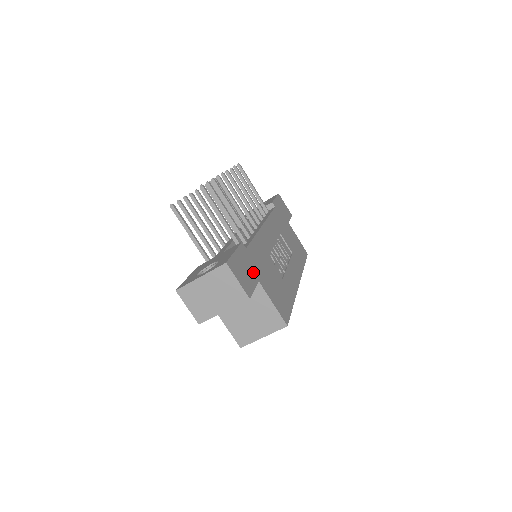
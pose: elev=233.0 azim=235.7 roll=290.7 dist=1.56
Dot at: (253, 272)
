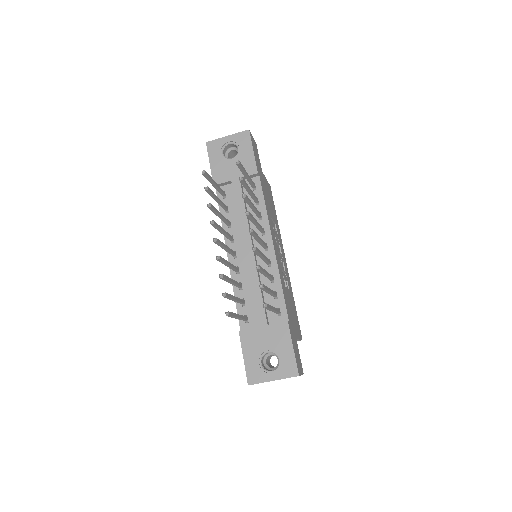
Dot at: (295, 338)
